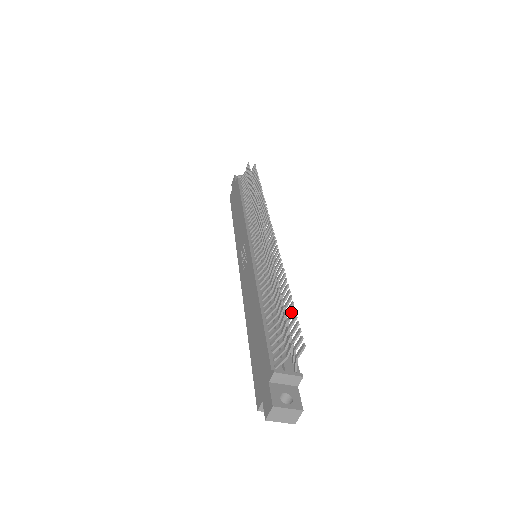
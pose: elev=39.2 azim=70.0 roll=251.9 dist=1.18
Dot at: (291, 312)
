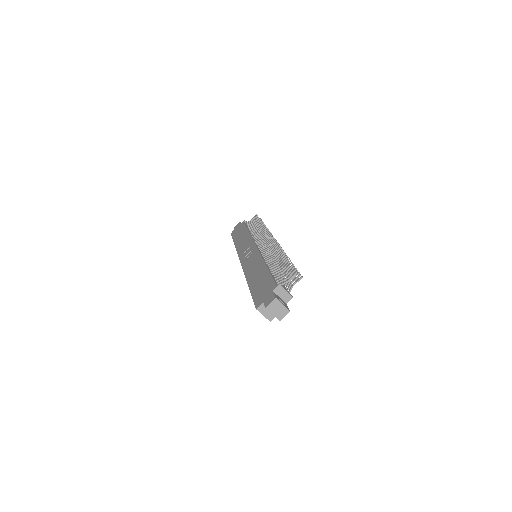
Dot at: occluded
